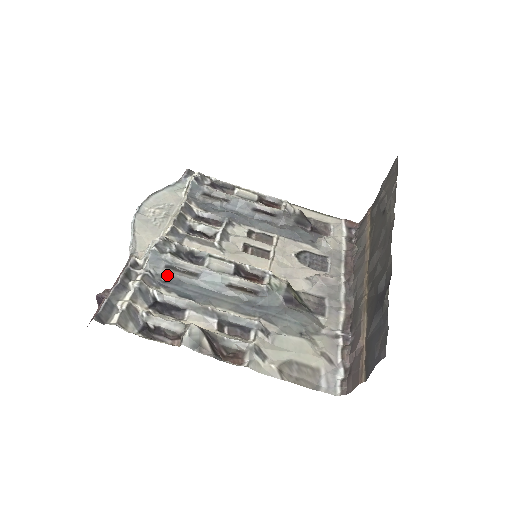
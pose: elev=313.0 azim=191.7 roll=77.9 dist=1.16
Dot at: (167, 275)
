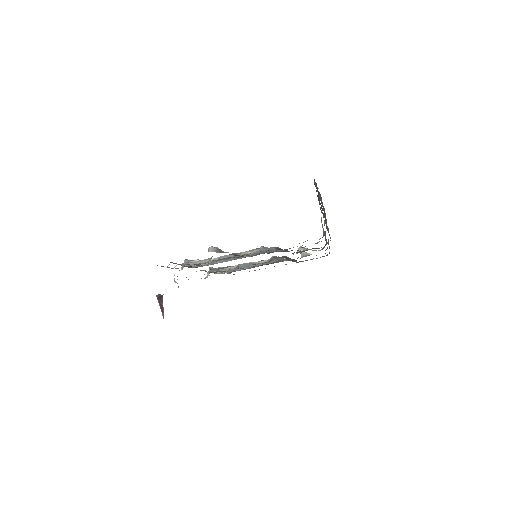
Dot at: (198, 266)
